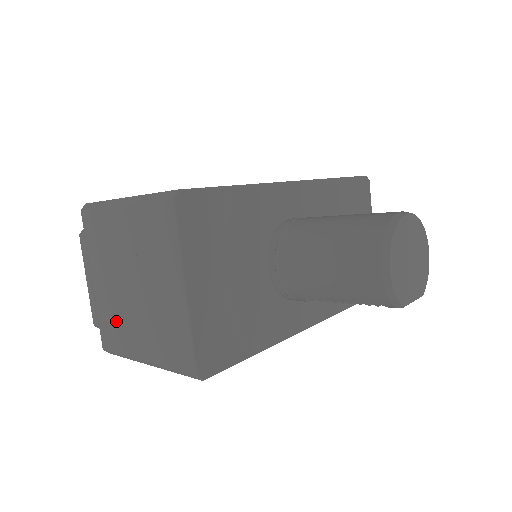
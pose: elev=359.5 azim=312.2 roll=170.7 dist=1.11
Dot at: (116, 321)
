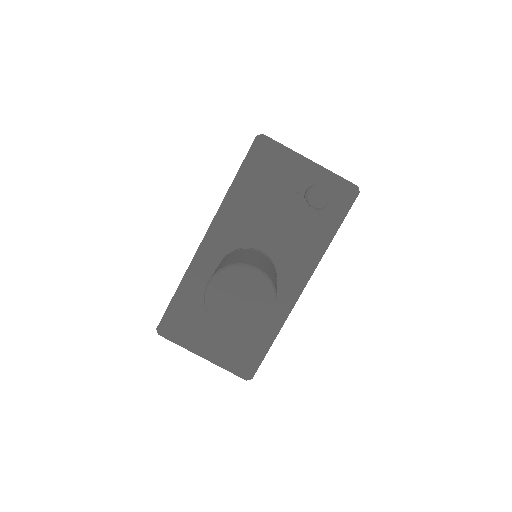
Dot at: occluded
